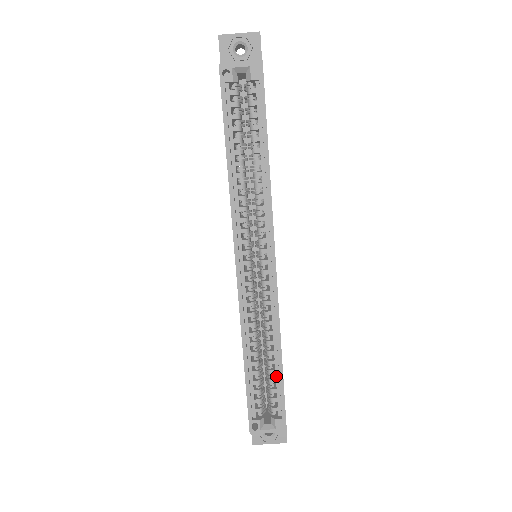
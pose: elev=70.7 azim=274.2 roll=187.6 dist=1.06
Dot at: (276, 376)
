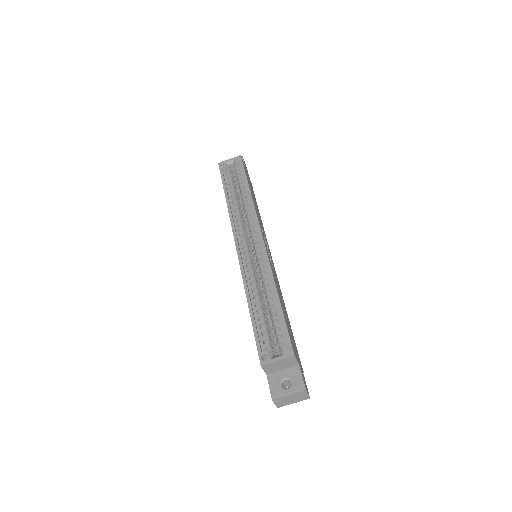
Dot at: (277, 313)
